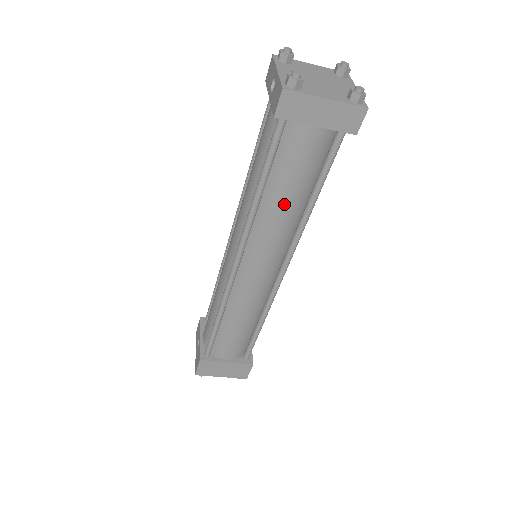
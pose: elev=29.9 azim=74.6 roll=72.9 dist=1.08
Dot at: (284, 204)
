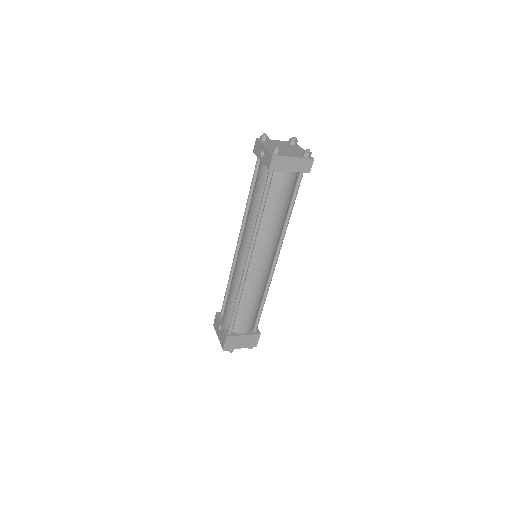
Dot at: (275, 217)
